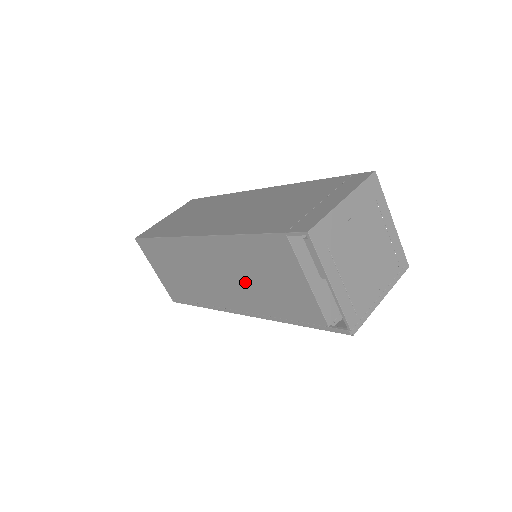
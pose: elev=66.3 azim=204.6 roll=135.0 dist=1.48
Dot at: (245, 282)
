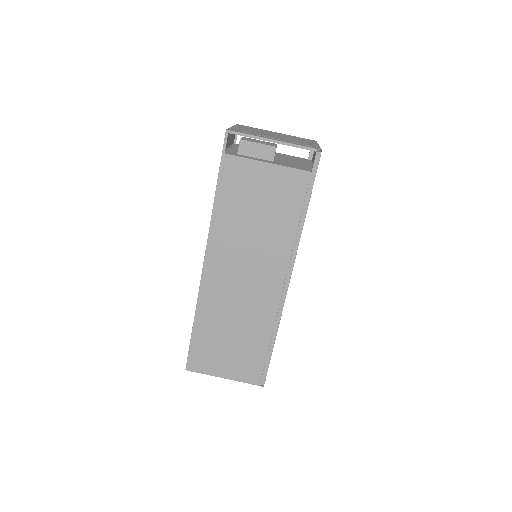
Dot at: (256, 242)
